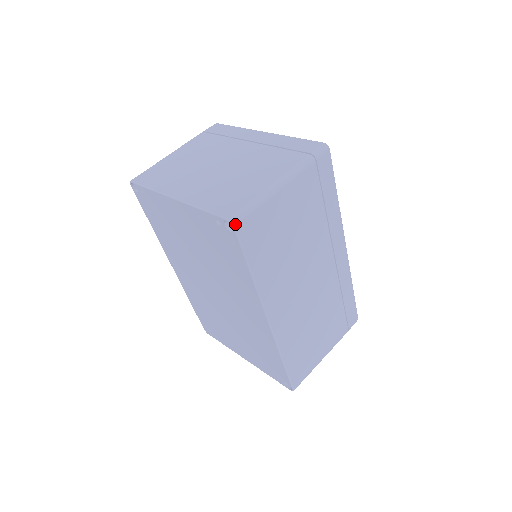
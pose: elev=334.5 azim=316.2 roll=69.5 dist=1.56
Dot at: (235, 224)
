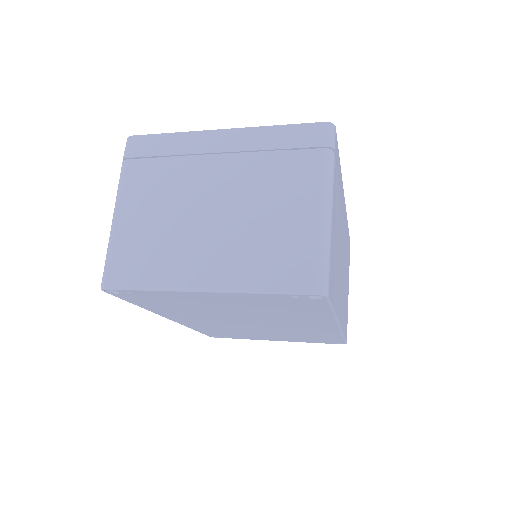
Dot at: (327, 293)
